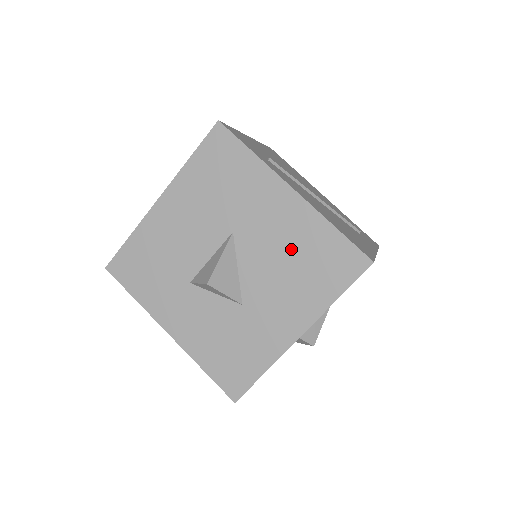
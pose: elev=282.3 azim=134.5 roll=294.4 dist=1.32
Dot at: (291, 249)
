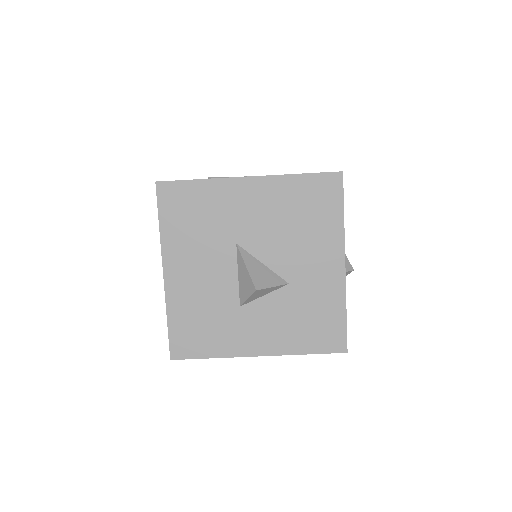
Dot at: (285, 216)
